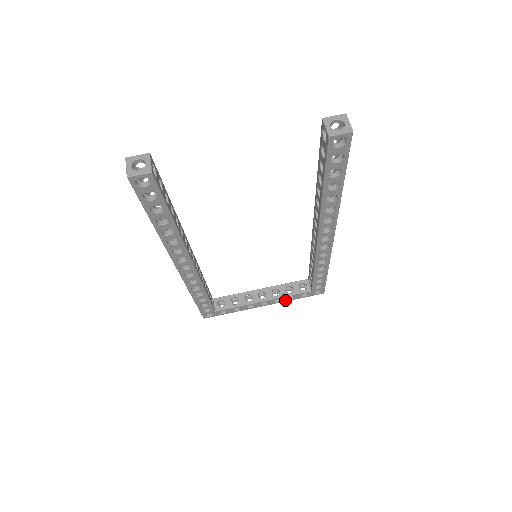
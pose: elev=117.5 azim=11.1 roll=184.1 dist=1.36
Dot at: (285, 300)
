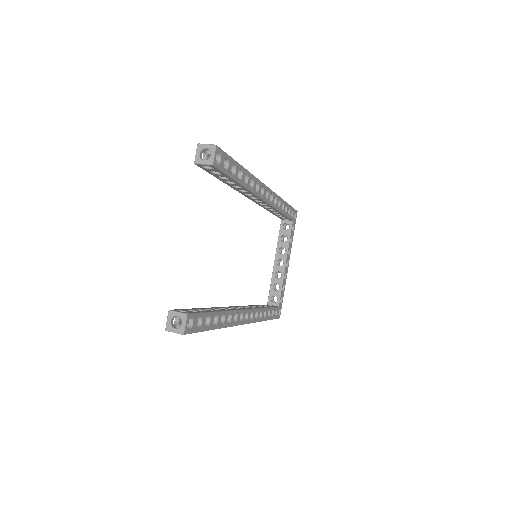
Dot at: (291, 245)
